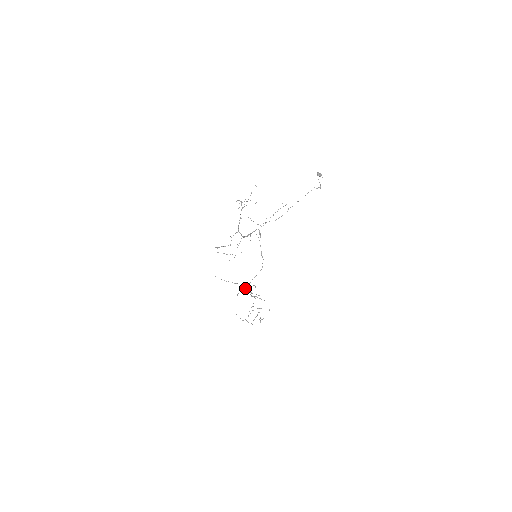
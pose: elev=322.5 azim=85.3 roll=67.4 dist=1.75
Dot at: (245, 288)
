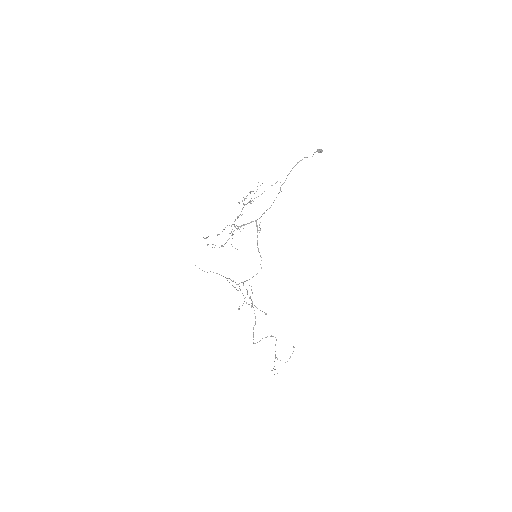
Dot at: (229, 282)
